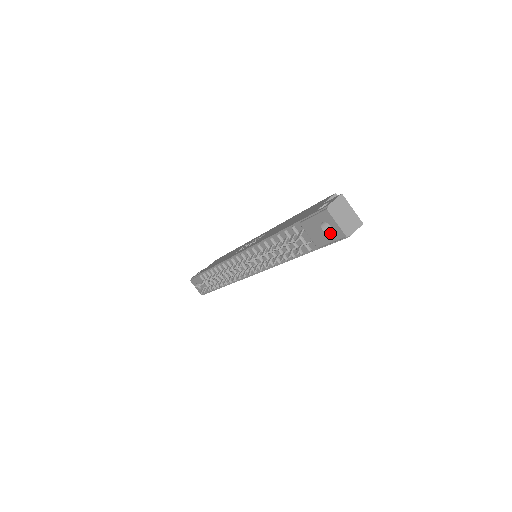
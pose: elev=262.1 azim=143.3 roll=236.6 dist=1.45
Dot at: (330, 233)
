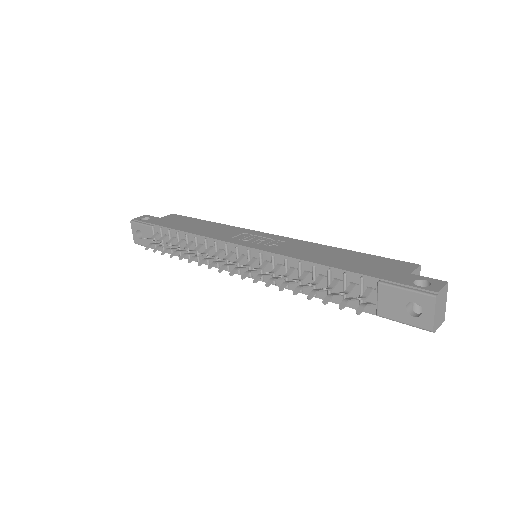
Dot at: (413, 316)
